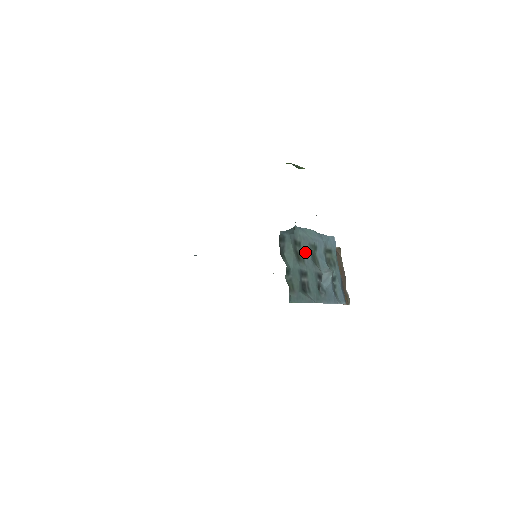
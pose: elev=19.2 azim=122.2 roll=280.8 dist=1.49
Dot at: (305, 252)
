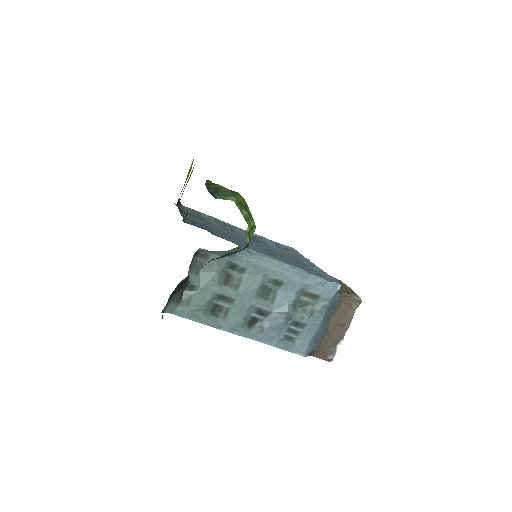
Dot at: (248, 280)
